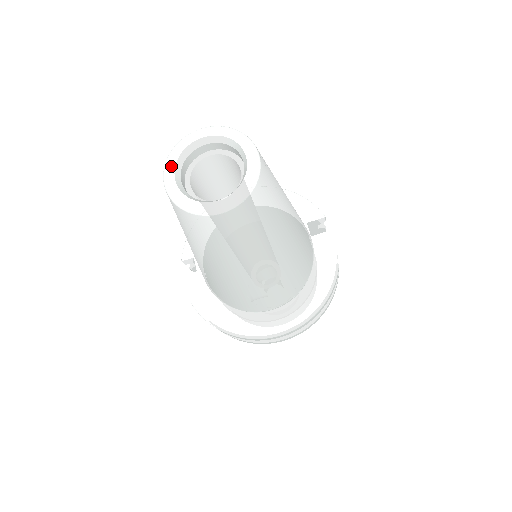
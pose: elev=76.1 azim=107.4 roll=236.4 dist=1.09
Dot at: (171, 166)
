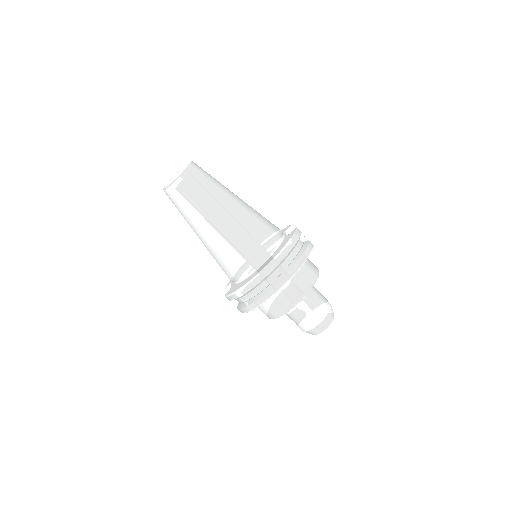
Dot at: occluded
